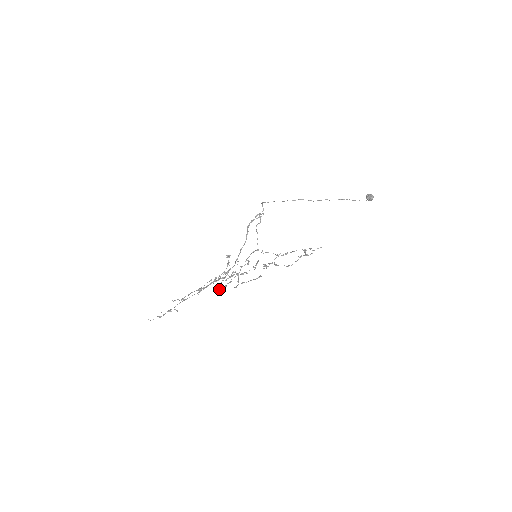
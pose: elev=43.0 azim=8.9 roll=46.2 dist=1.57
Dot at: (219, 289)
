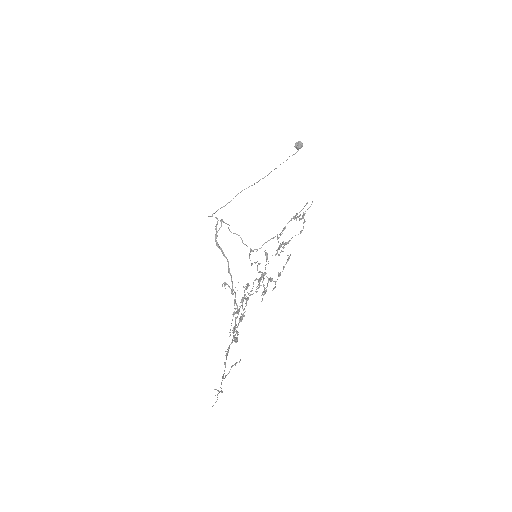
Dot at: (262, 300)
